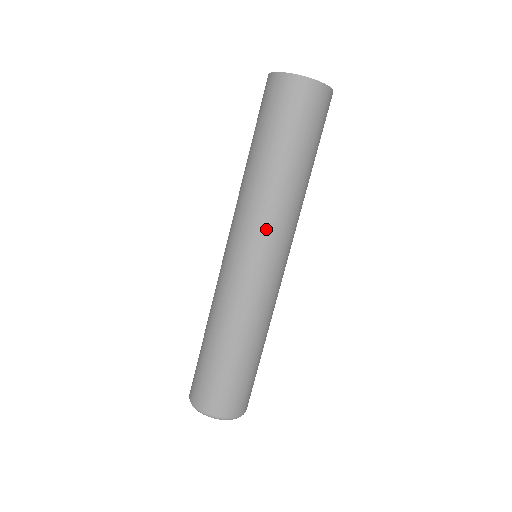
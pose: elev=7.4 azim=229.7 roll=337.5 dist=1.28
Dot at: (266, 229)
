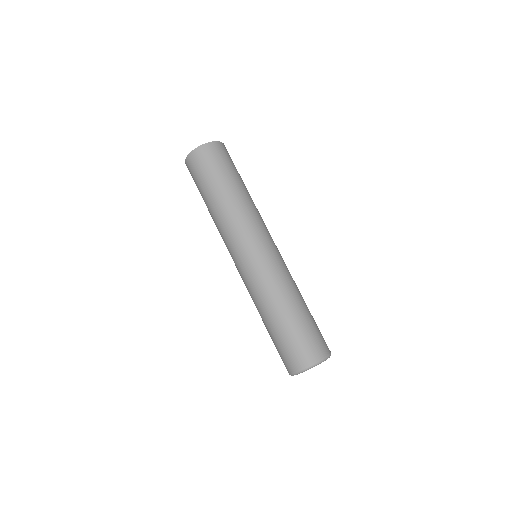
Dot at: (261, 225)
